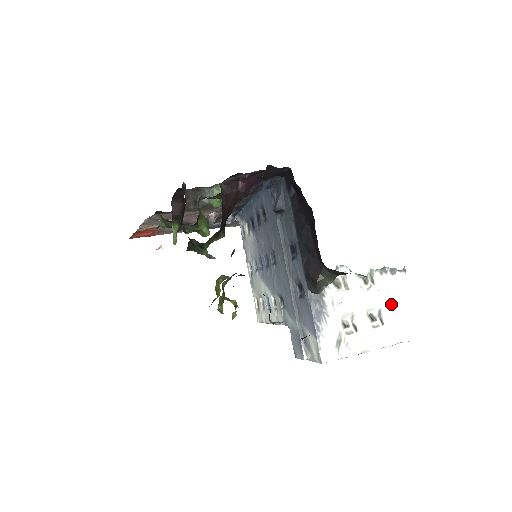
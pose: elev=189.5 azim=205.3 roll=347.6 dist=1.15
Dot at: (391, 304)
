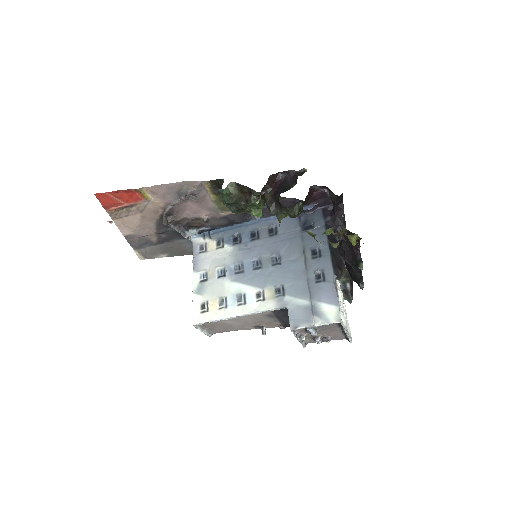
Dot at: (346, 314)
